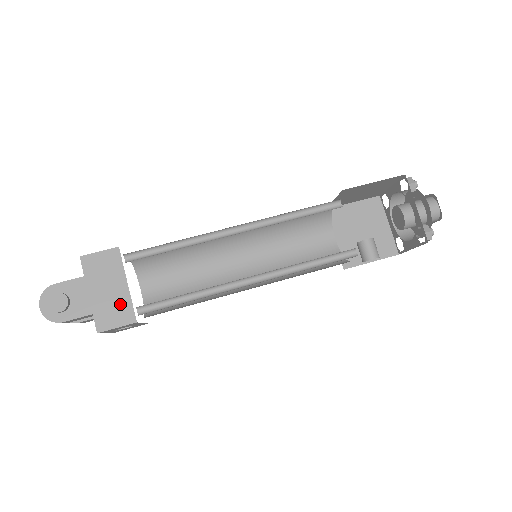
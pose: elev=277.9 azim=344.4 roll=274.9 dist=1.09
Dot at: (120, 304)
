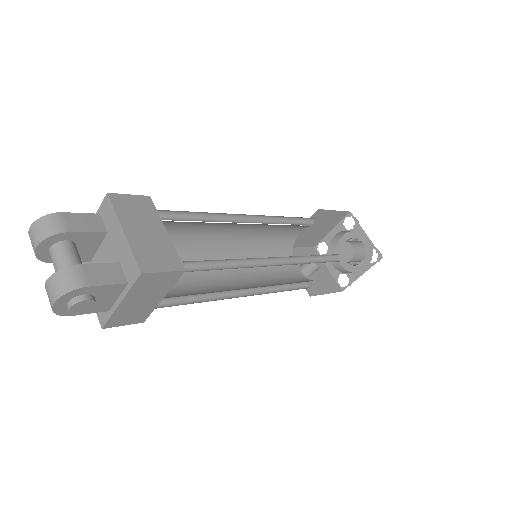
Dot at: (142, 311)
